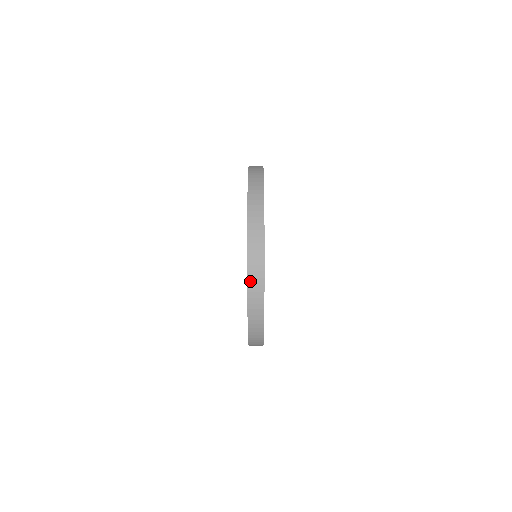
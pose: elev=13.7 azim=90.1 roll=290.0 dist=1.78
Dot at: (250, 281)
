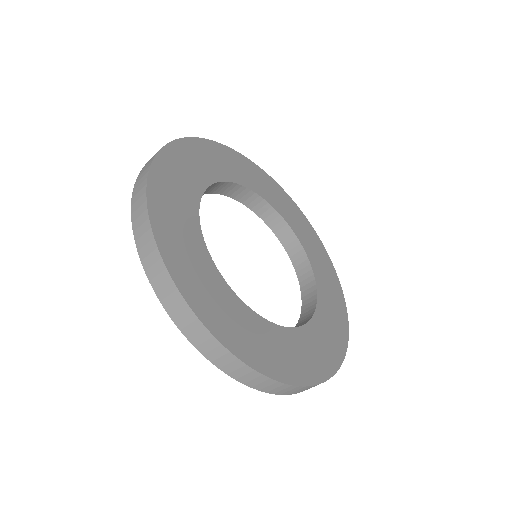
Dot at: (242, 380)
